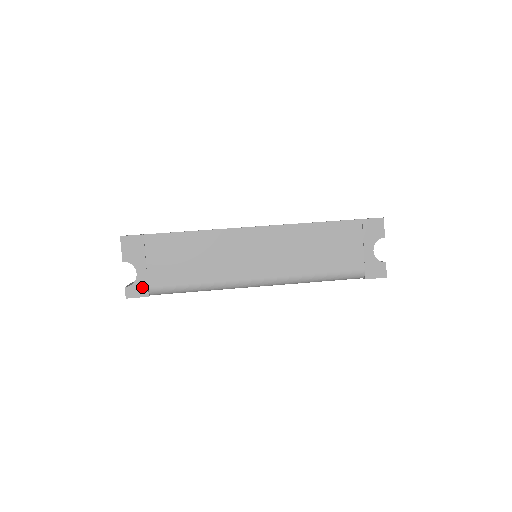
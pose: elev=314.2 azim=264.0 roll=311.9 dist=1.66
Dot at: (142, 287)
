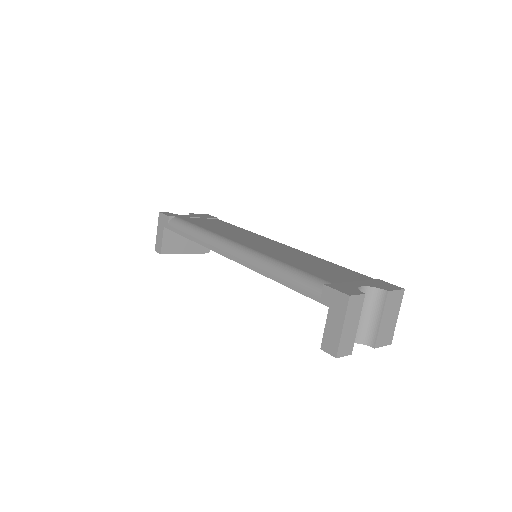
Dot at: occluded
